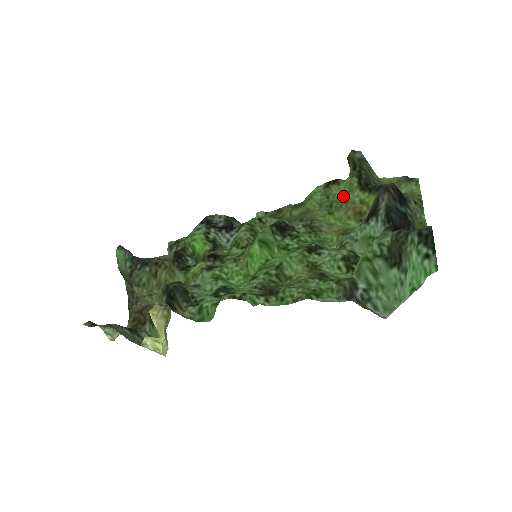
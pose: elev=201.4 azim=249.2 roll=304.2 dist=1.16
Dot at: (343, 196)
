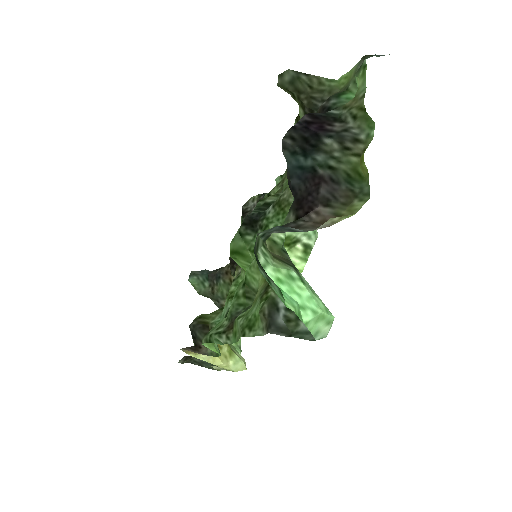
Dot at: occluded
